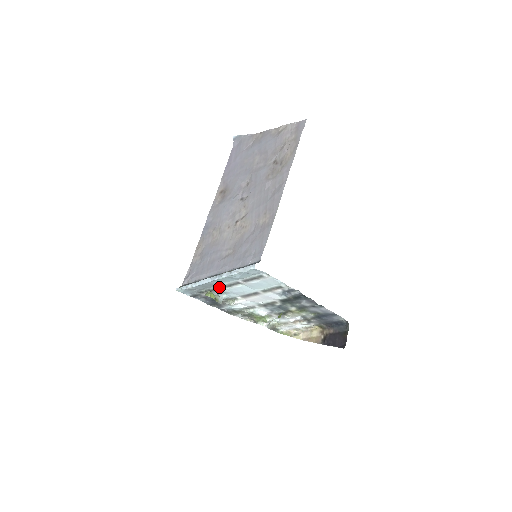
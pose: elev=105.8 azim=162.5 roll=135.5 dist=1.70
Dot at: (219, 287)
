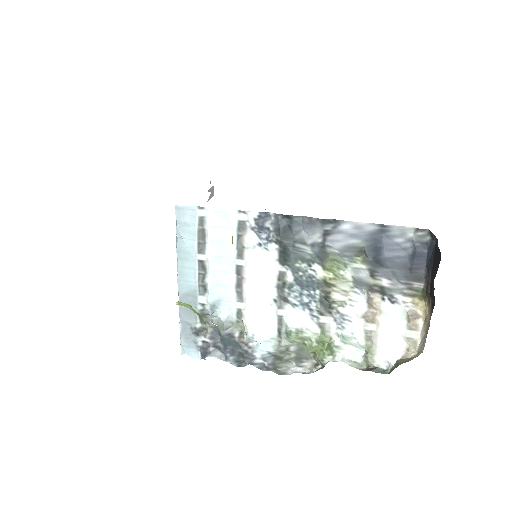
Dot at: (199, 298)
